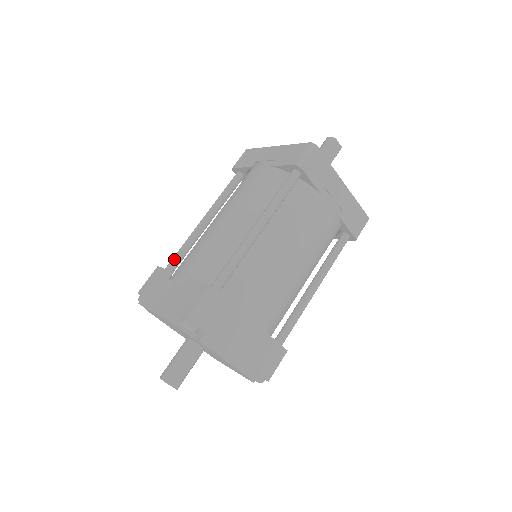
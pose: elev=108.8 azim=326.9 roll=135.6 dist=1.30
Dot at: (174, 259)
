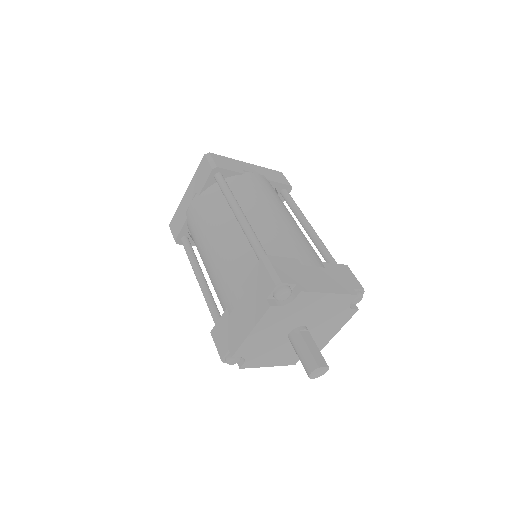
Dot at: (214, 316)
